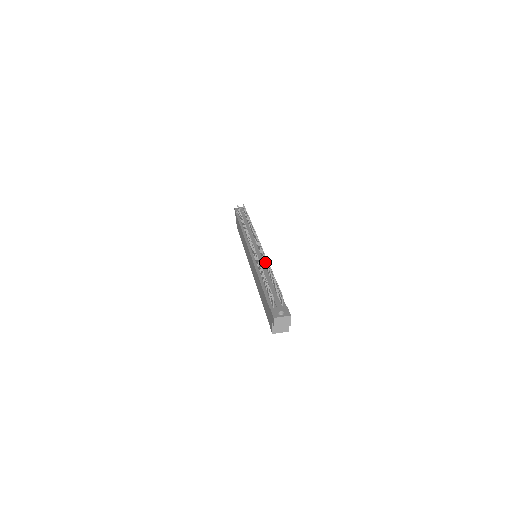
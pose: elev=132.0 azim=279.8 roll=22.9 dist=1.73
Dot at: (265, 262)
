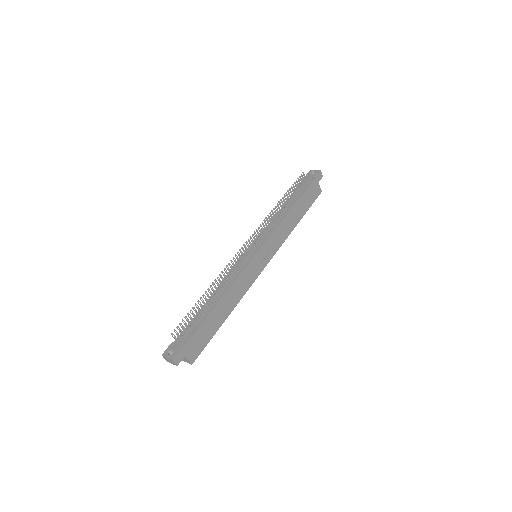
Dot at: (230, 278)
